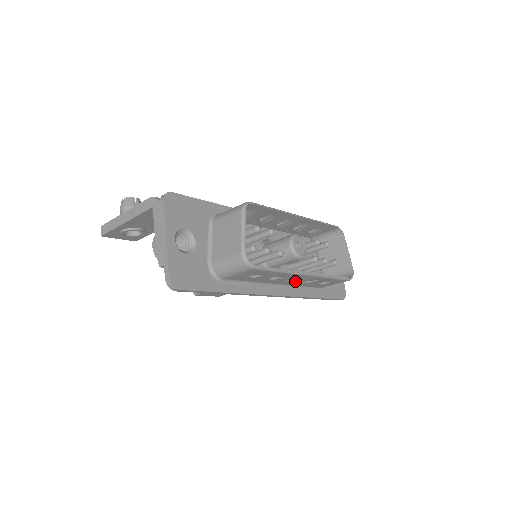
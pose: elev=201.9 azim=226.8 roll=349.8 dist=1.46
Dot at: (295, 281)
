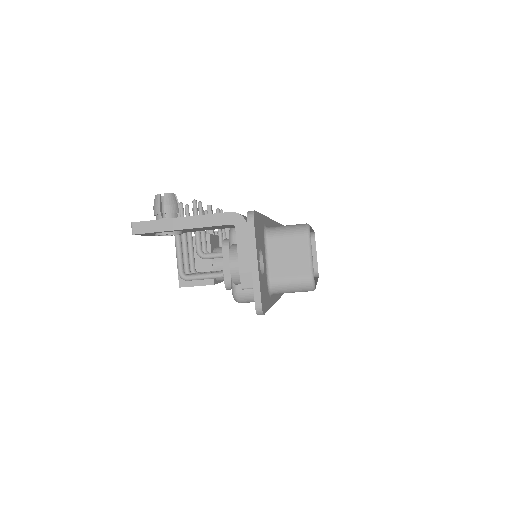
Dot at: occluded
